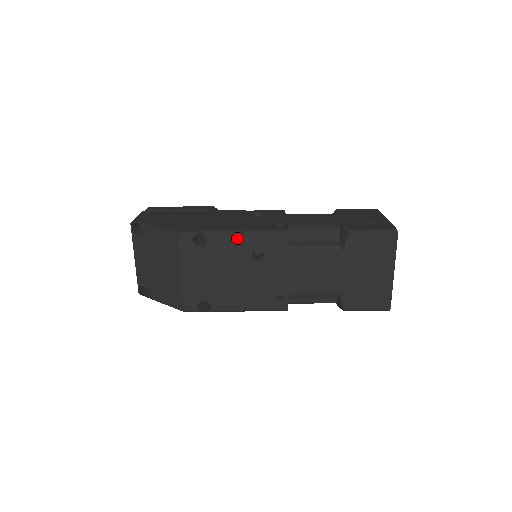
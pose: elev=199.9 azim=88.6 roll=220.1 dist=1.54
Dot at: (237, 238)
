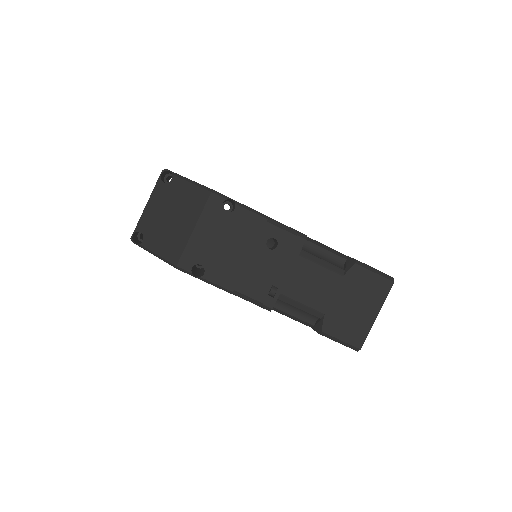
Dot at: (262, 220)
